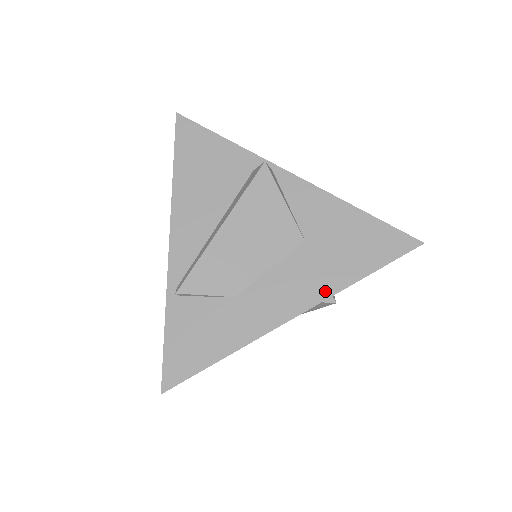
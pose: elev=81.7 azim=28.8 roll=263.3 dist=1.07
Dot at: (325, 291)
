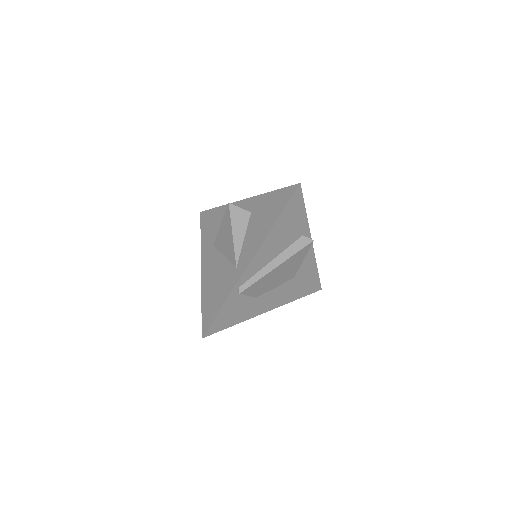
Dot at: (285, 302)
